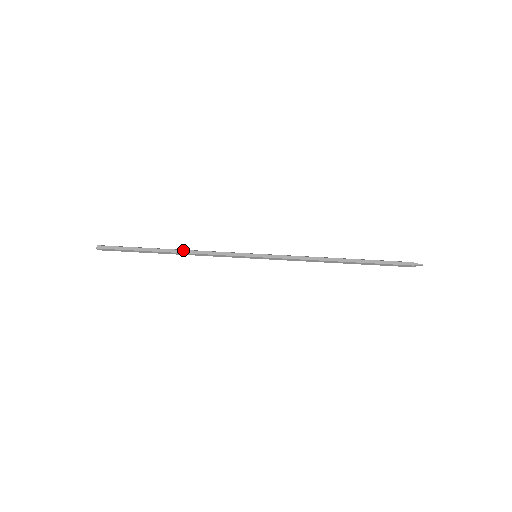
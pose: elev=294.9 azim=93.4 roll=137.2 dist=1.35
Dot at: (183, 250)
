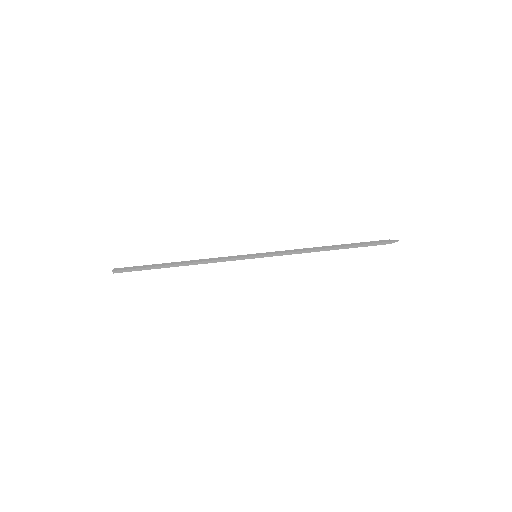
Dot at: (191, 263)
